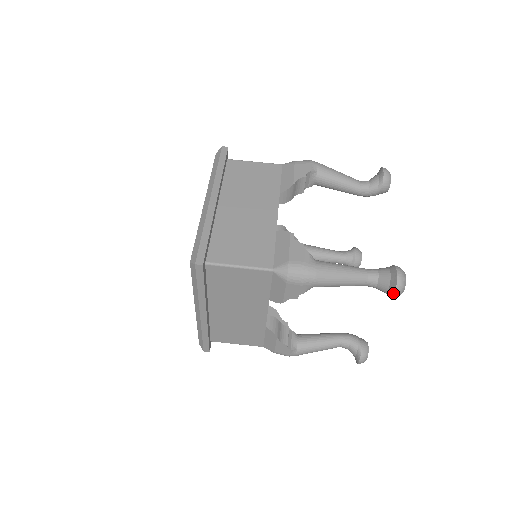
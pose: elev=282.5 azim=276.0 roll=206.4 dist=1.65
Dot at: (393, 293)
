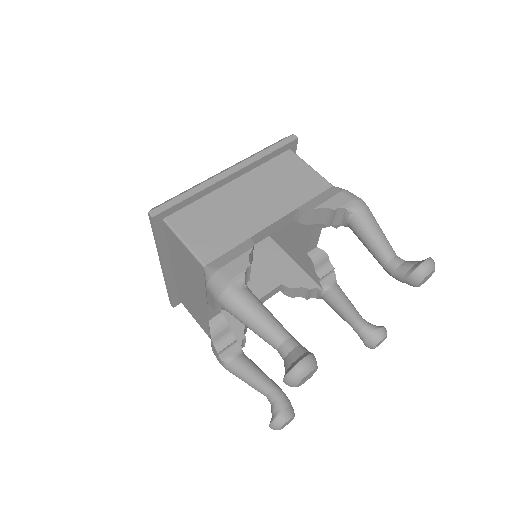
Dot at: (283, 378)
